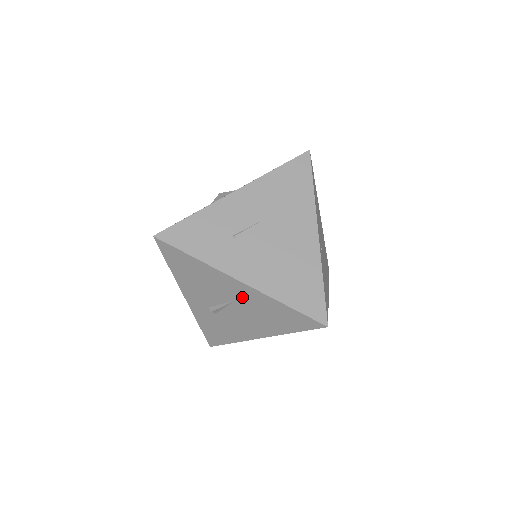
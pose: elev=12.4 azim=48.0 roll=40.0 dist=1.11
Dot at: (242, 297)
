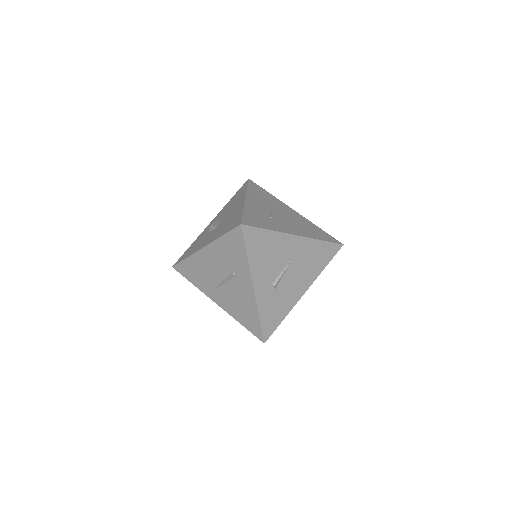
Dot at: (297, 252)
